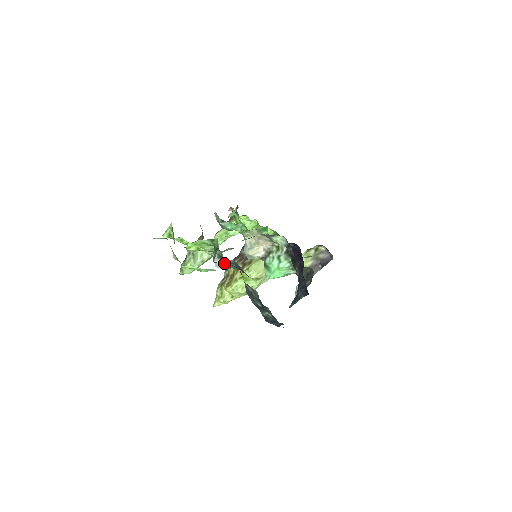
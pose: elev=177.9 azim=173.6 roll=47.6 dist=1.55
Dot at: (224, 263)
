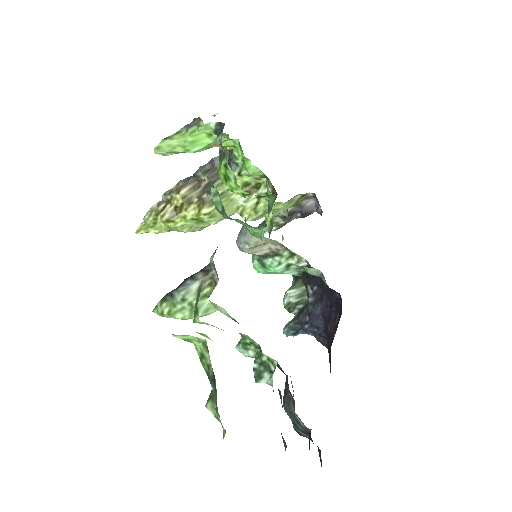
Dot at: occluded
